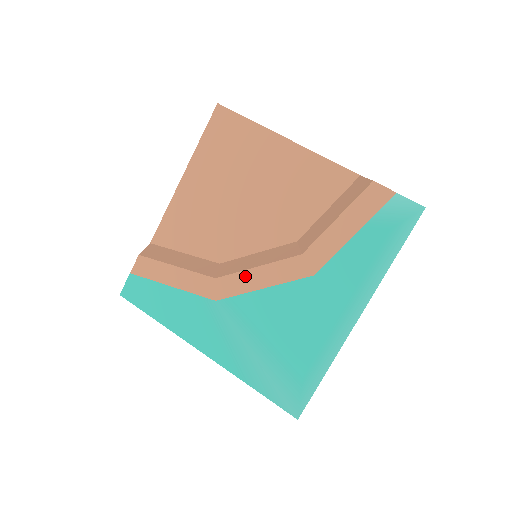
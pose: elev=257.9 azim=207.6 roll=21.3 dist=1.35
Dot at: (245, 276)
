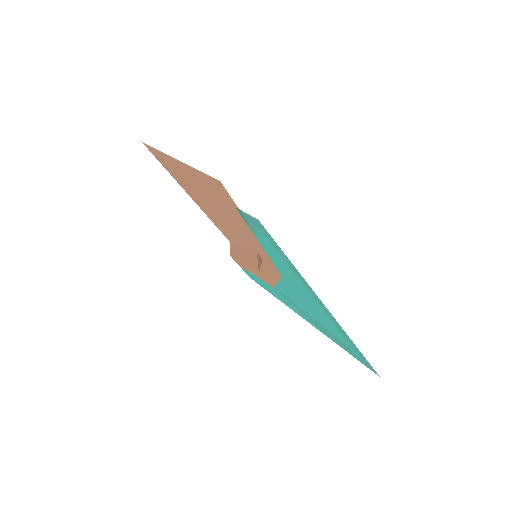
Dot at: (264, 273)
